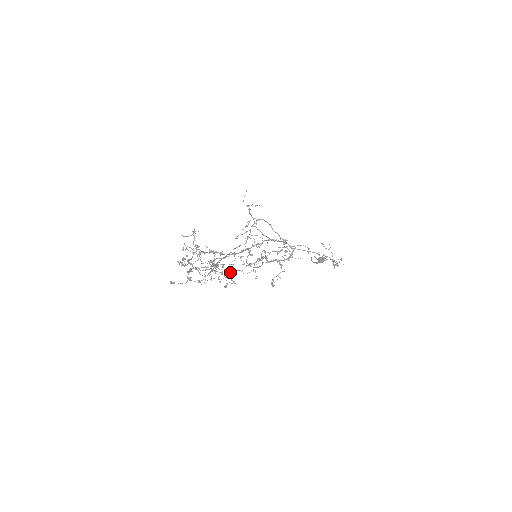
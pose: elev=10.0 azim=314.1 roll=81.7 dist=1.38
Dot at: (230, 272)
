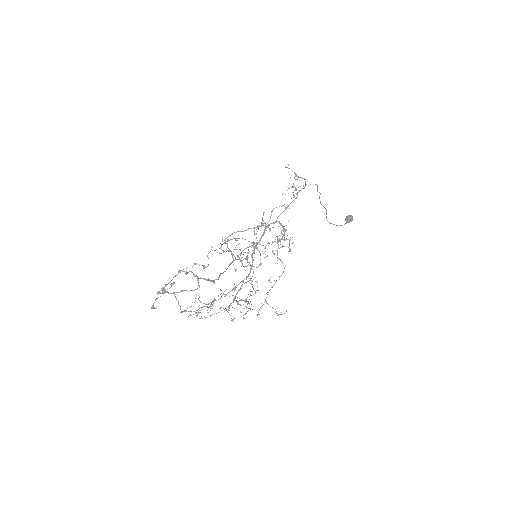
Dot at: occluded
